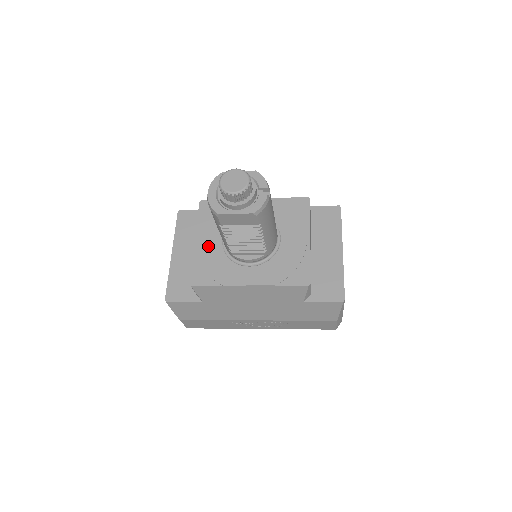
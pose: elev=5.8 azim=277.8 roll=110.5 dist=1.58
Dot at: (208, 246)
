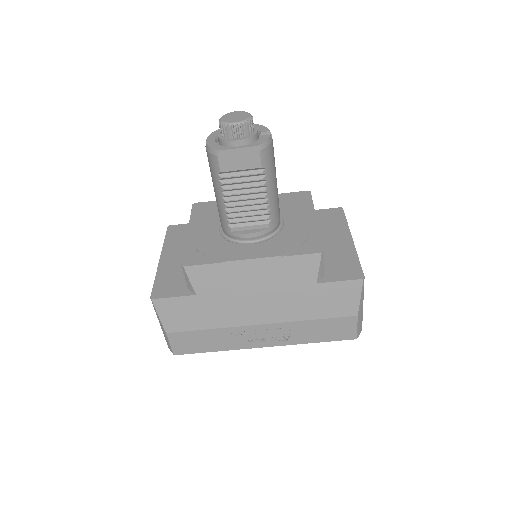
Dot at: (203, 233)
